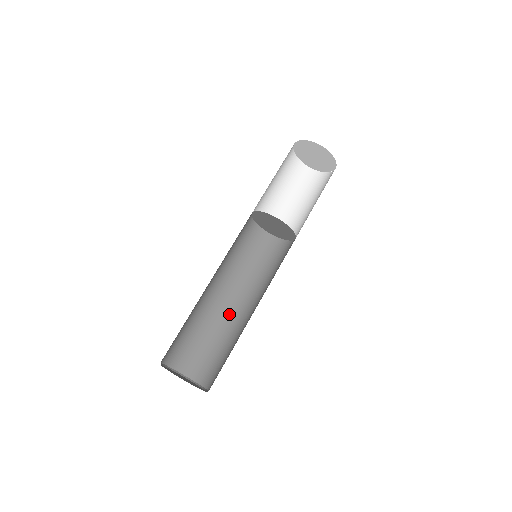
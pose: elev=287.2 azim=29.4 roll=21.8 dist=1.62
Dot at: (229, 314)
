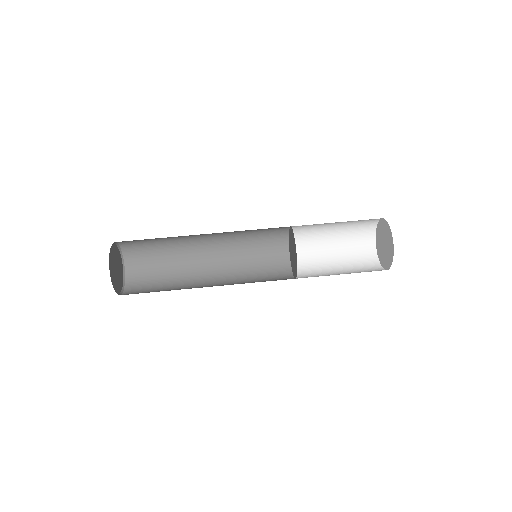
Dot at: occluded
